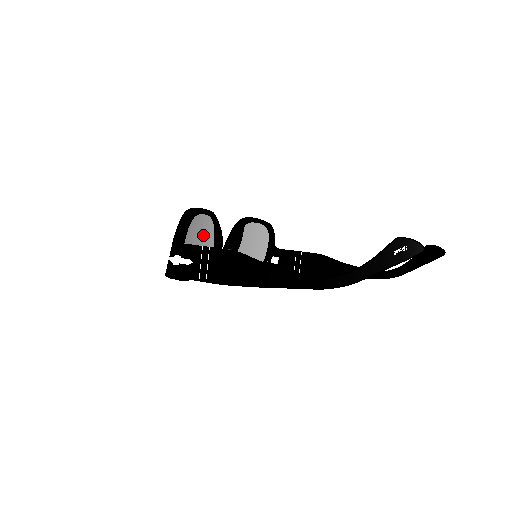
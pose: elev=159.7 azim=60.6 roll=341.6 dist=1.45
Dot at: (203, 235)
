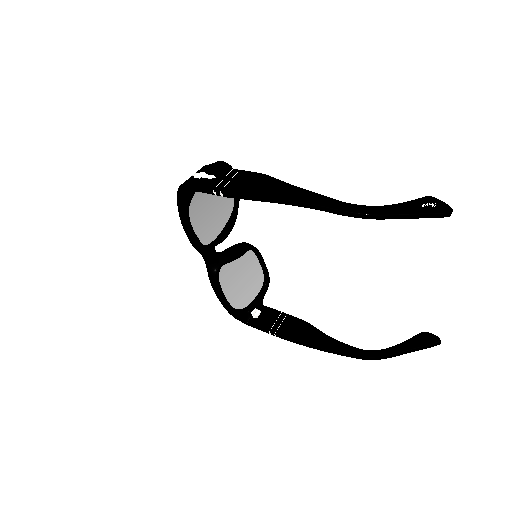
Dot at: (220, 209)
